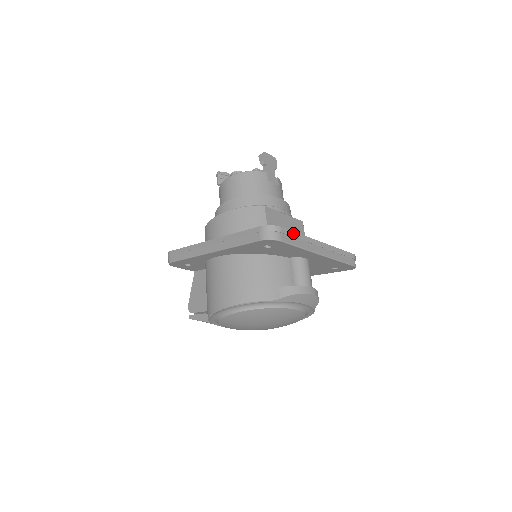
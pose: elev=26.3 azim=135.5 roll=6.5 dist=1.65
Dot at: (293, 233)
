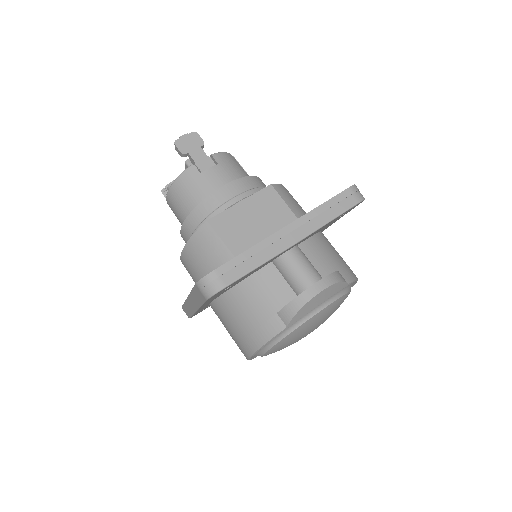
Dot at: (237, 259)
